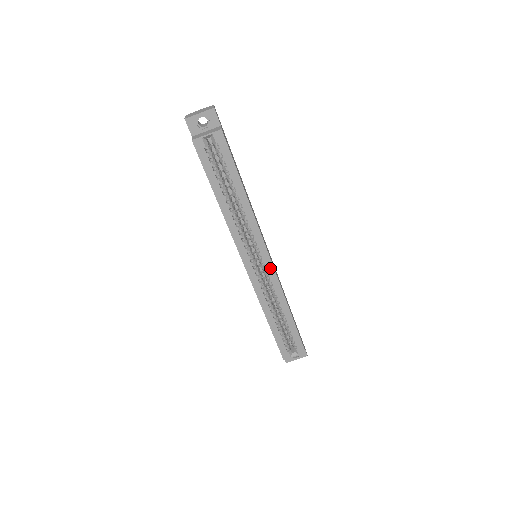
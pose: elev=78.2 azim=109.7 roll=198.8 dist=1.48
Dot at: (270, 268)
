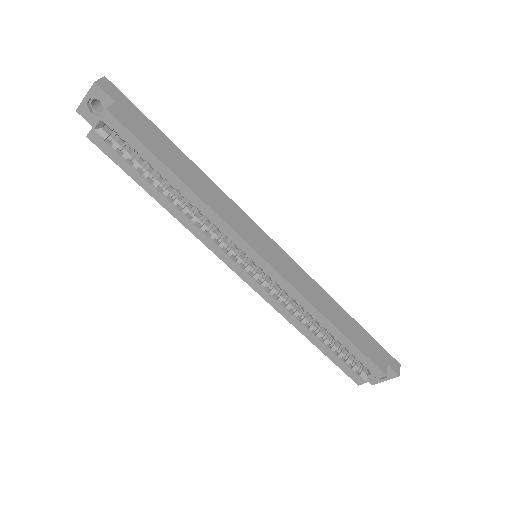
Dot at: (271, 272)
